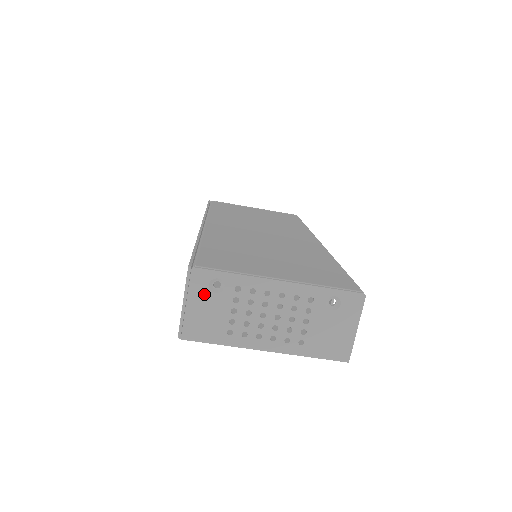
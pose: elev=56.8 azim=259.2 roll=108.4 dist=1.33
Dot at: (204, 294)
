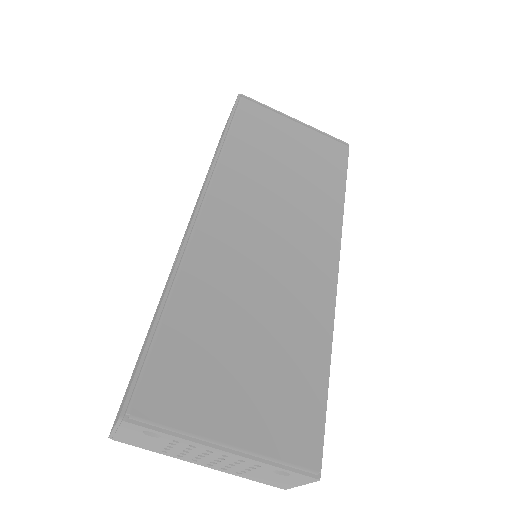
Dot at: (137, 433)
